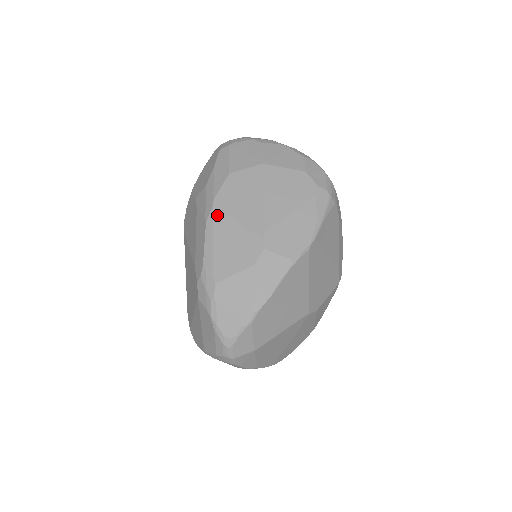
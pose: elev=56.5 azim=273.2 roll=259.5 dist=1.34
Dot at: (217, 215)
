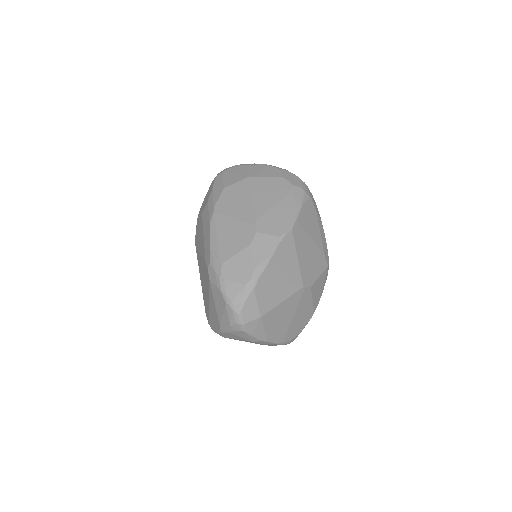
Dot at: (218, 217)
